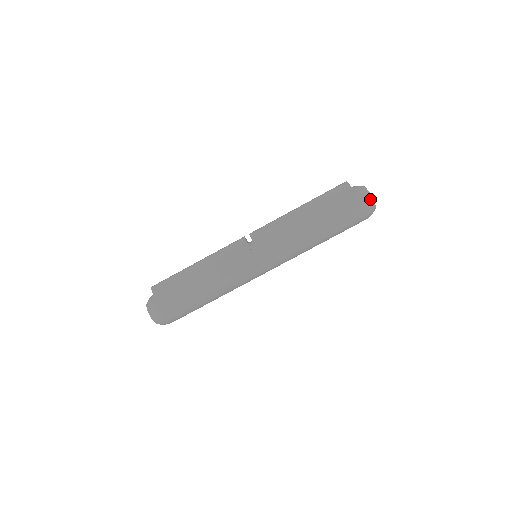
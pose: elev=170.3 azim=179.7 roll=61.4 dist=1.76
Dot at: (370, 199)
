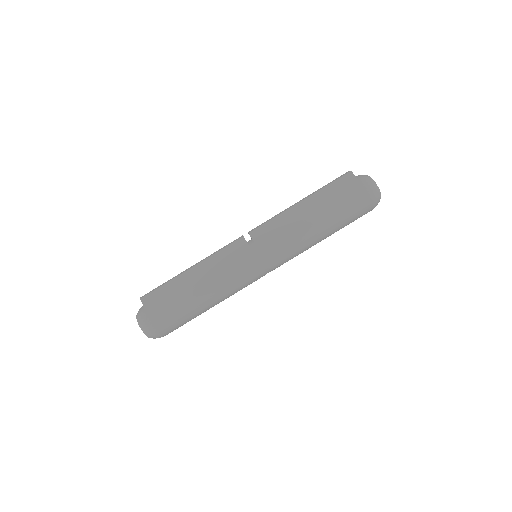
Dot at: (377, 190)
